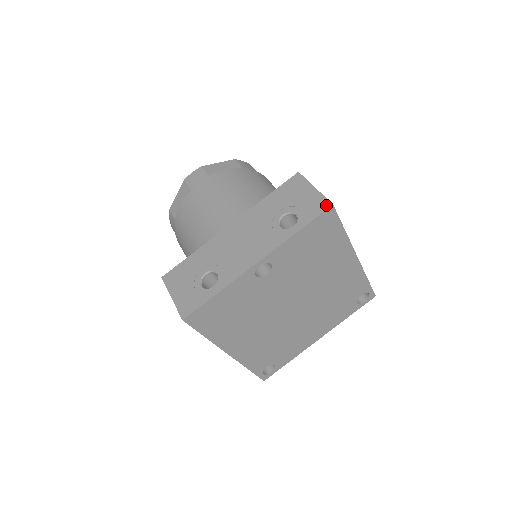
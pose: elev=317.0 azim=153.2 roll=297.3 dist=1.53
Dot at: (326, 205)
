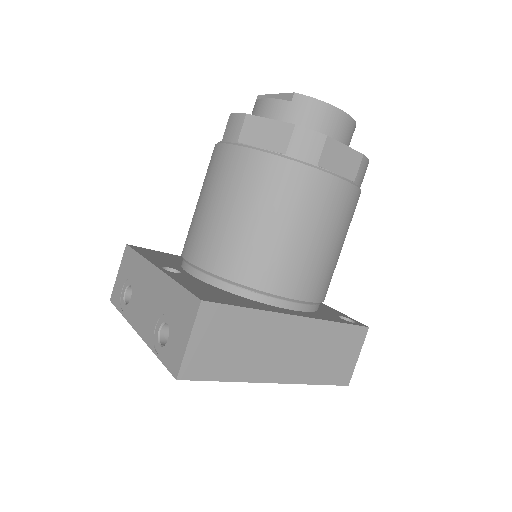
Dot at: (175, 371)
